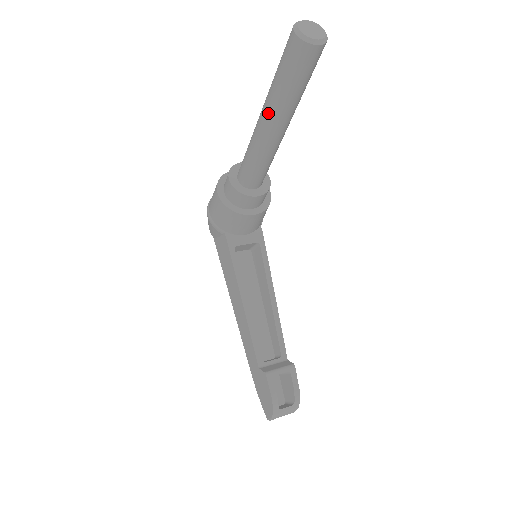
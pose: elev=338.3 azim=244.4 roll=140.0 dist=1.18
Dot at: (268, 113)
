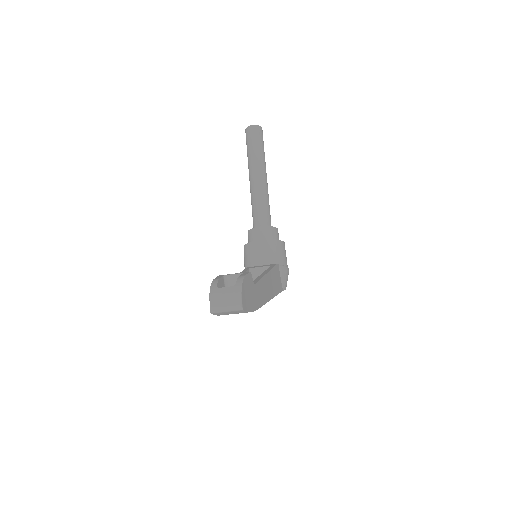
Dot at: (249, 172)
